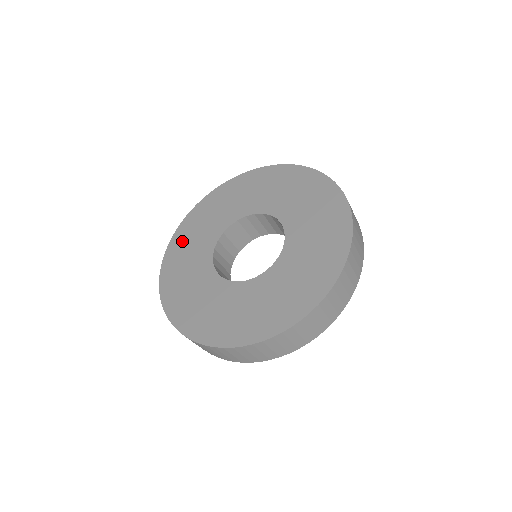
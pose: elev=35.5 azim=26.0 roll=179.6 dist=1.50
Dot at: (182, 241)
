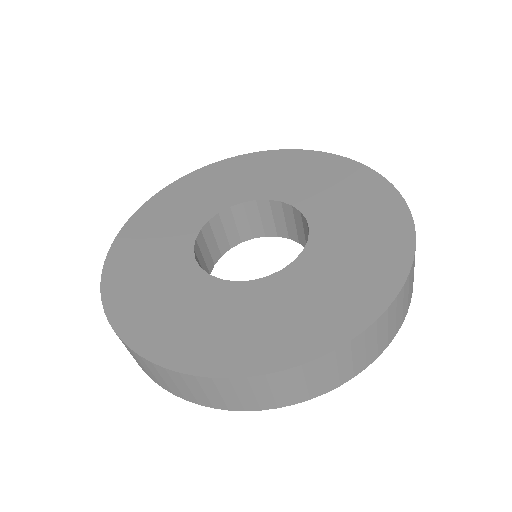
Dot at: (130, 295)
